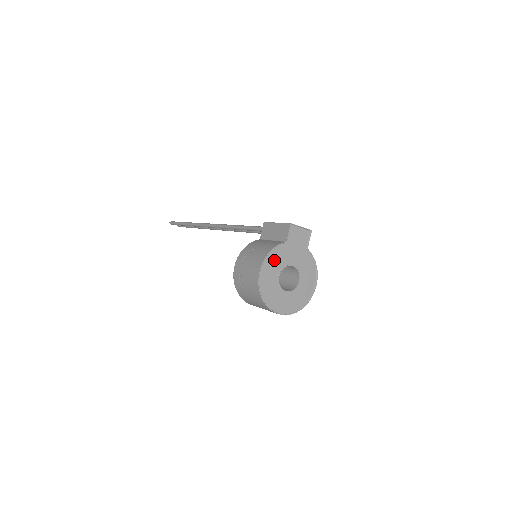
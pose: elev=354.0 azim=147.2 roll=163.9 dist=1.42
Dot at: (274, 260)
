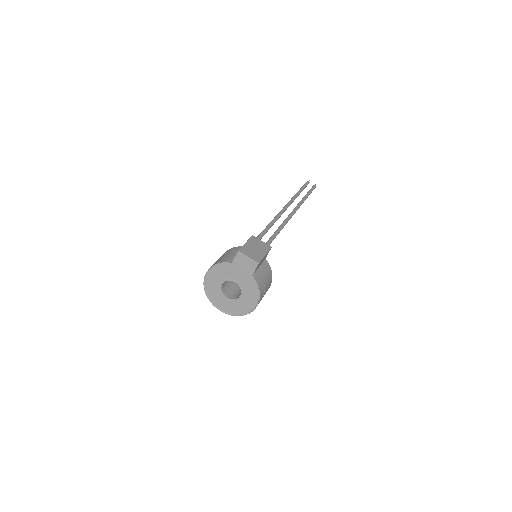
Dot at: (220, 271)
